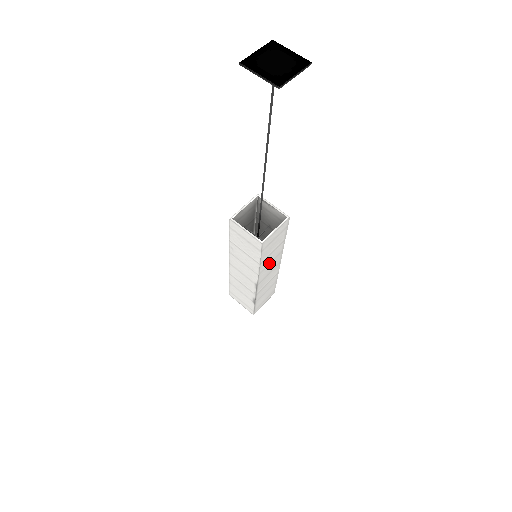
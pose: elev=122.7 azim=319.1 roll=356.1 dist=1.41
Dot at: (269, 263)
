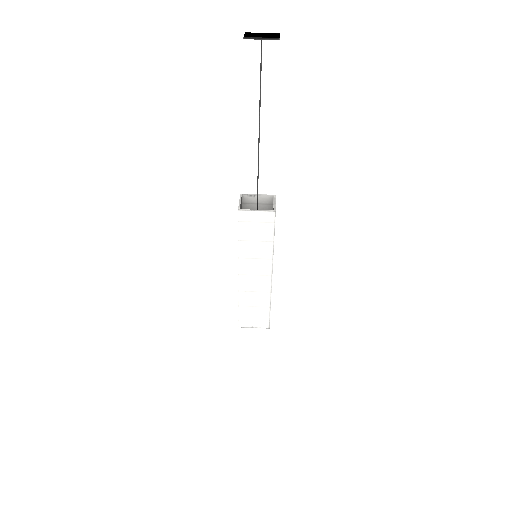
Dot at: (253, 257)
